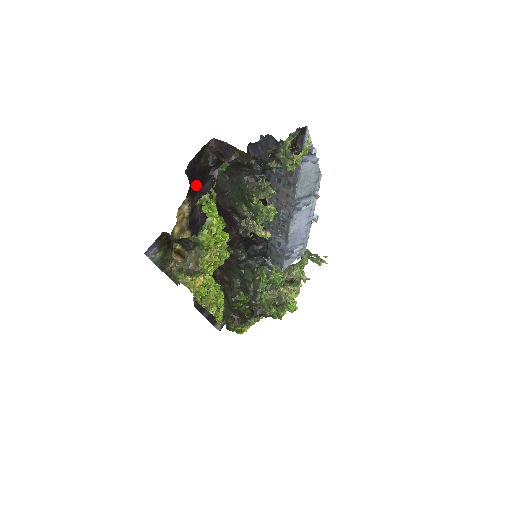
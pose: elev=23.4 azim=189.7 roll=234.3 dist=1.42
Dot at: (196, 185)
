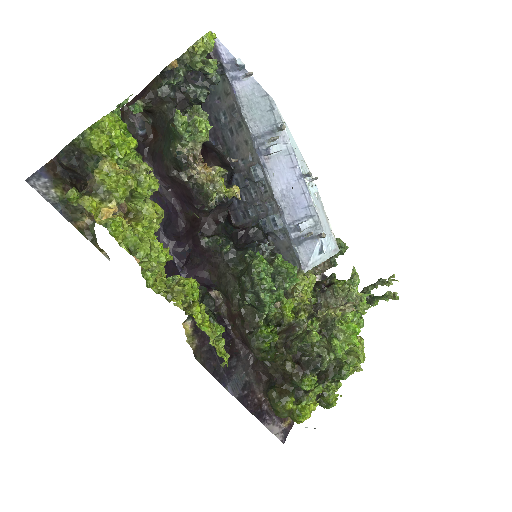
Dot at: occluded
